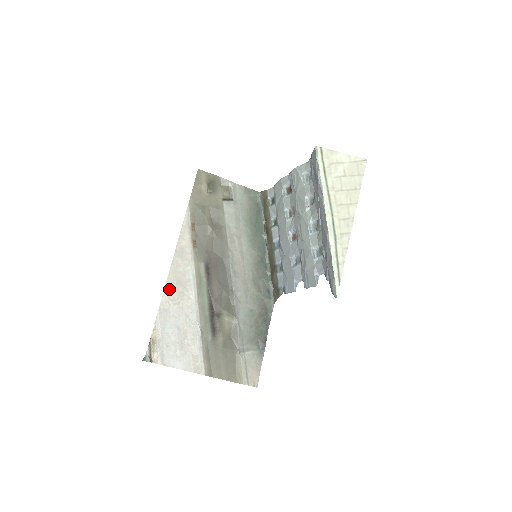
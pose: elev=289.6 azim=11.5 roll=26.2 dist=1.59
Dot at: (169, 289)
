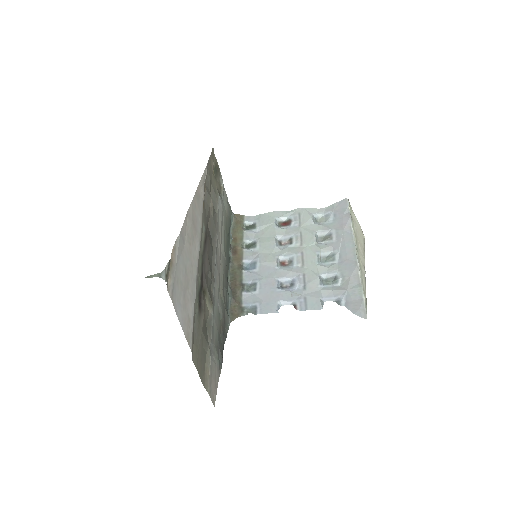
Dot at: (188, 221)
